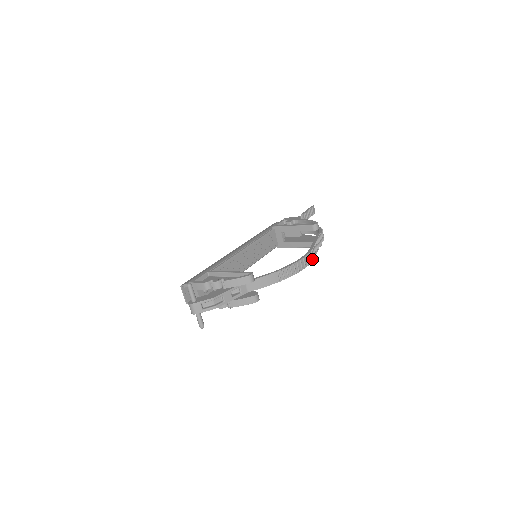
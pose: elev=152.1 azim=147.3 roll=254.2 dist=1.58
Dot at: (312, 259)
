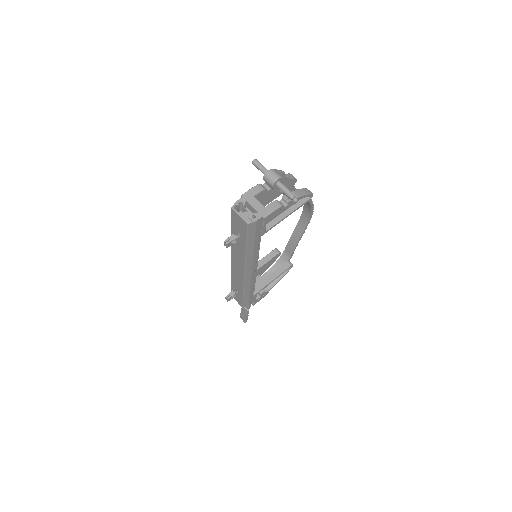
Dot at: (308, 221)
